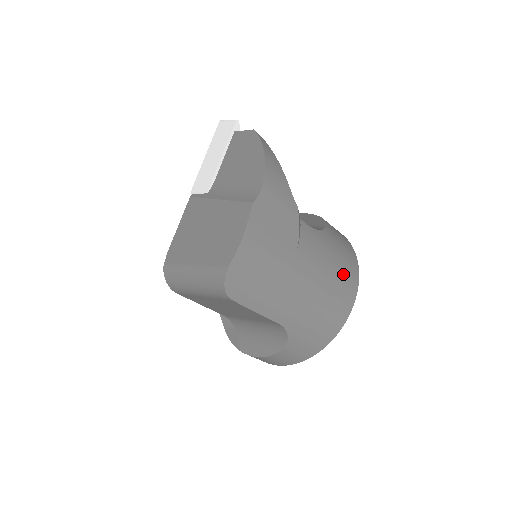
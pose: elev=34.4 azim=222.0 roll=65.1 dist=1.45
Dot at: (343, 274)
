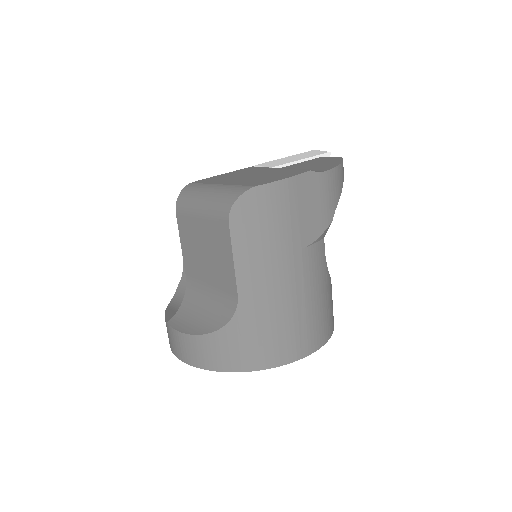
Dot at: (317, 320)
